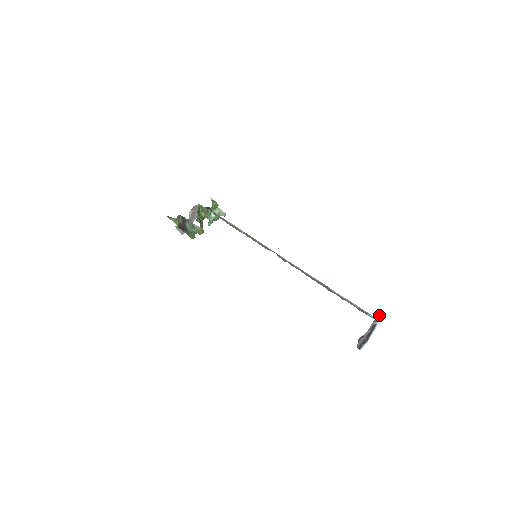
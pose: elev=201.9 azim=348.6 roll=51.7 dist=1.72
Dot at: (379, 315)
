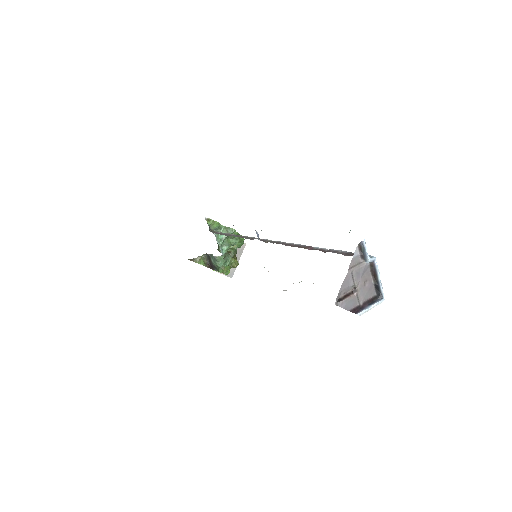
Dot at: (360, 246)
